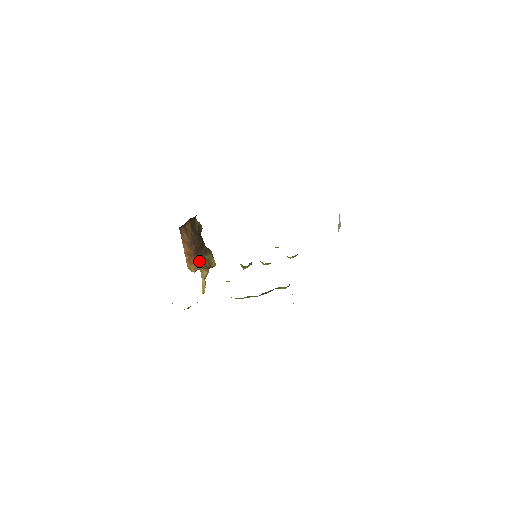
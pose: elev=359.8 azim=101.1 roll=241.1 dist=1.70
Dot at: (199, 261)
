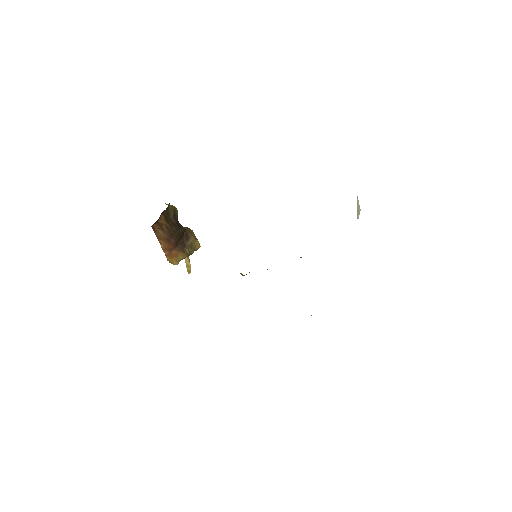
Dot at: (181, 252)
